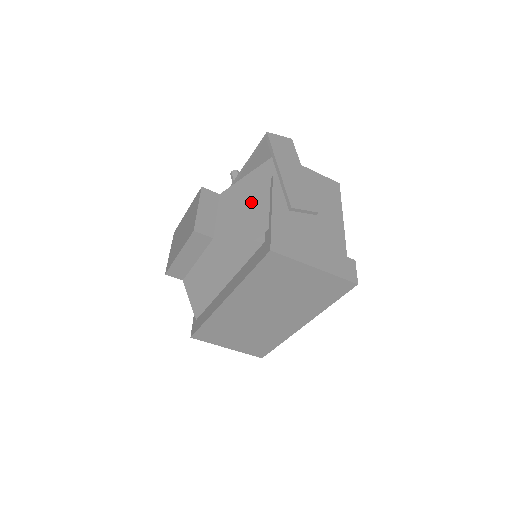
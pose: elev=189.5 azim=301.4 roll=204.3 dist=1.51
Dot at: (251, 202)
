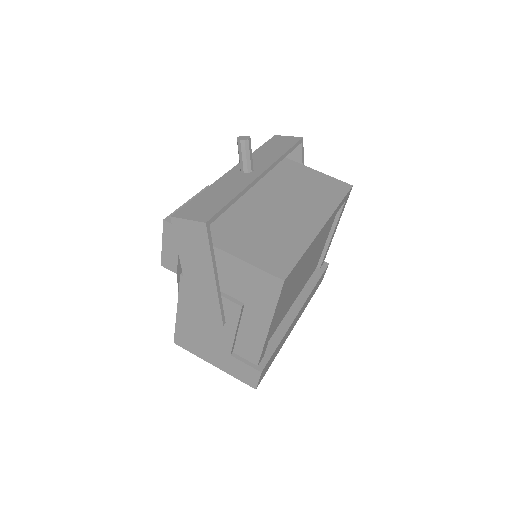
Dot at: occluded
